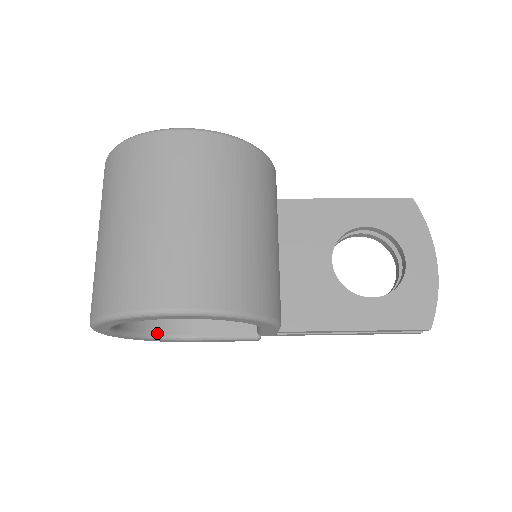
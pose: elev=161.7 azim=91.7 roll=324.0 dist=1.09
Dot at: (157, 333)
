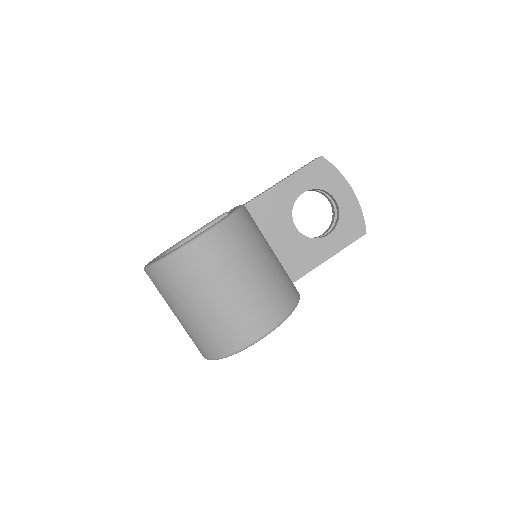
Dot at: occluded
